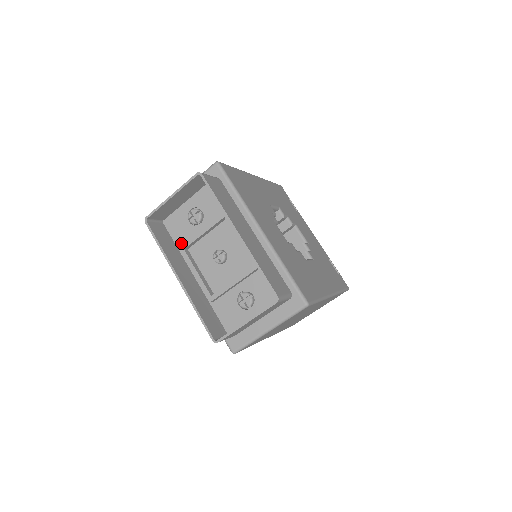
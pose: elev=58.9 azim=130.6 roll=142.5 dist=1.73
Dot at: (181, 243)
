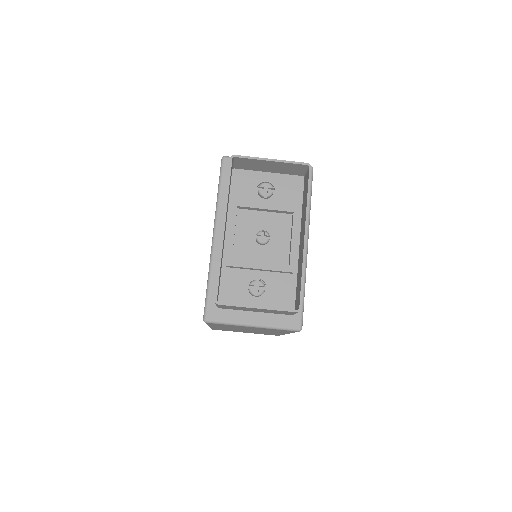
Dot at: (235, 199)
